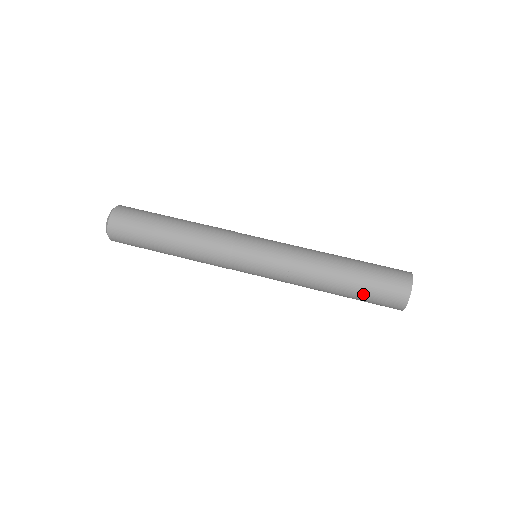
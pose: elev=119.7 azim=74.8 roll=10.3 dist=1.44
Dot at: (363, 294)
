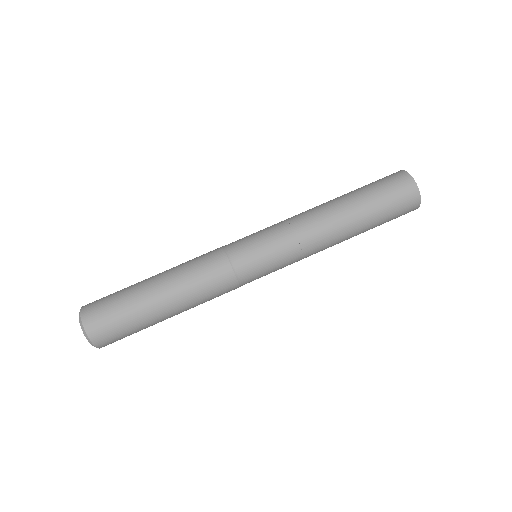
Dot at: occluded
